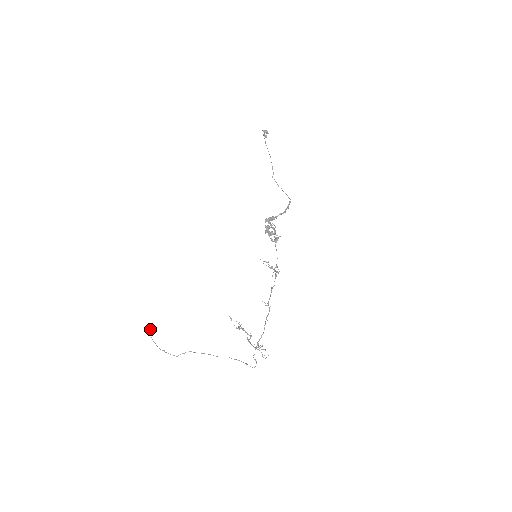
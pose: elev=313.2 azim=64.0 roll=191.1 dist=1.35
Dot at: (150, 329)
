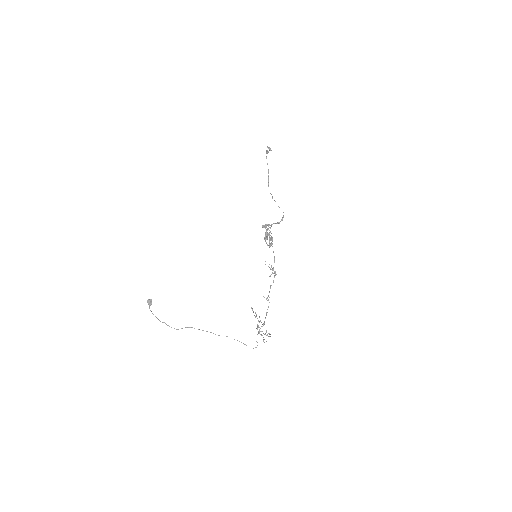
Dot at: (149, 301)
